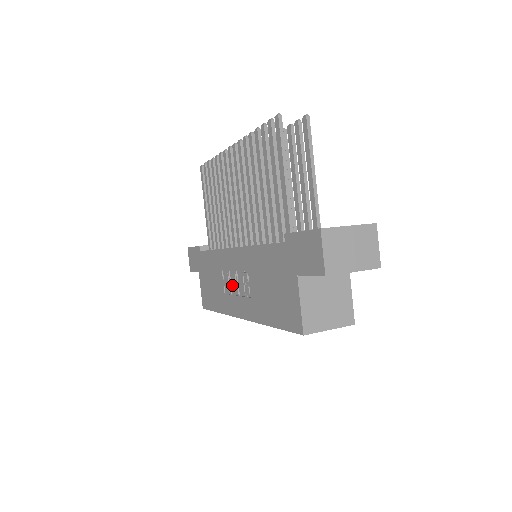
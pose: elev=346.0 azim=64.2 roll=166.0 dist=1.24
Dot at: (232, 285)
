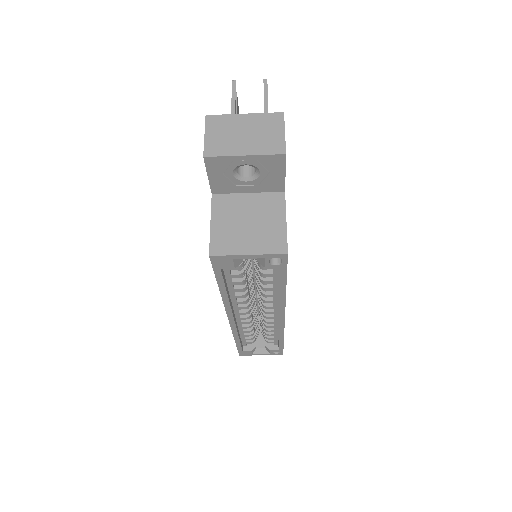
Dot at: occluded
